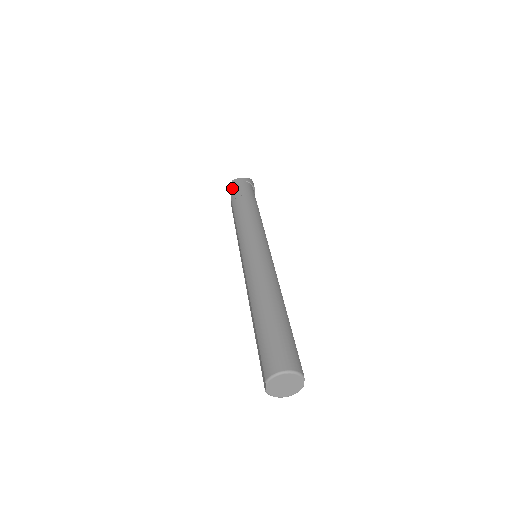
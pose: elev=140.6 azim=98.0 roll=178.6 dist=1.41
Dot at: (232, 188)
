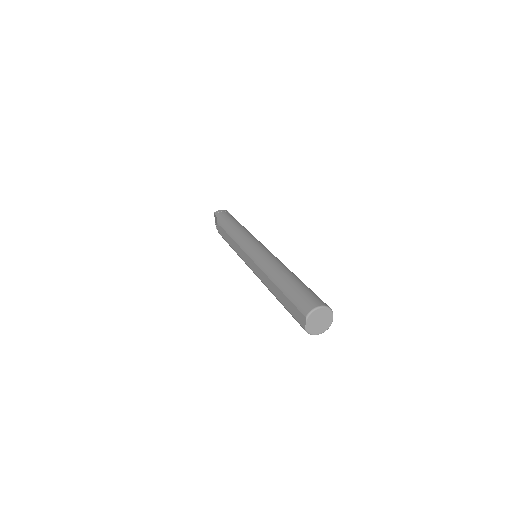
Dot at: (217, 217)
